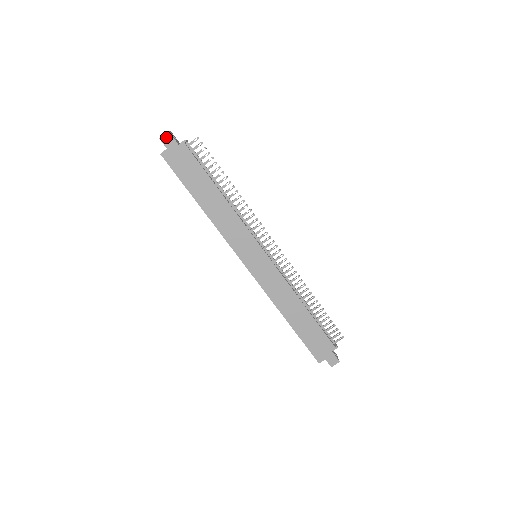
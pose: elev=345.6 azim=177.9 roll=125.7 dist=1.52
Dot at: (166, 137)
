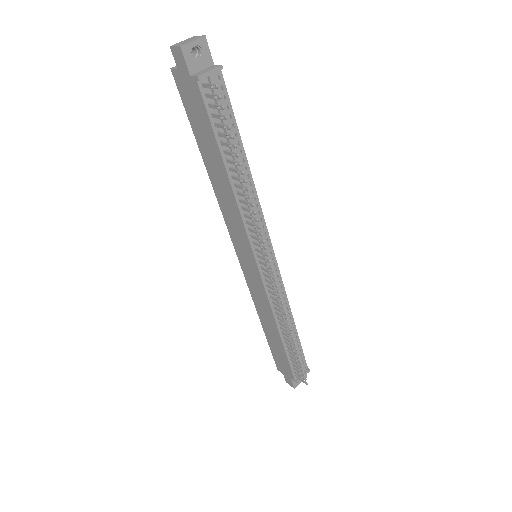
Dot at: (177, 52)
